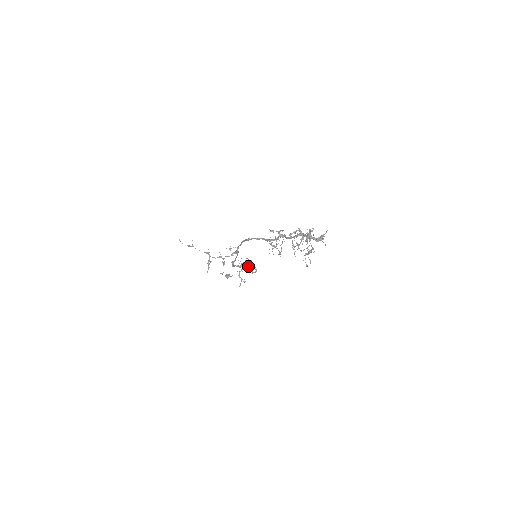
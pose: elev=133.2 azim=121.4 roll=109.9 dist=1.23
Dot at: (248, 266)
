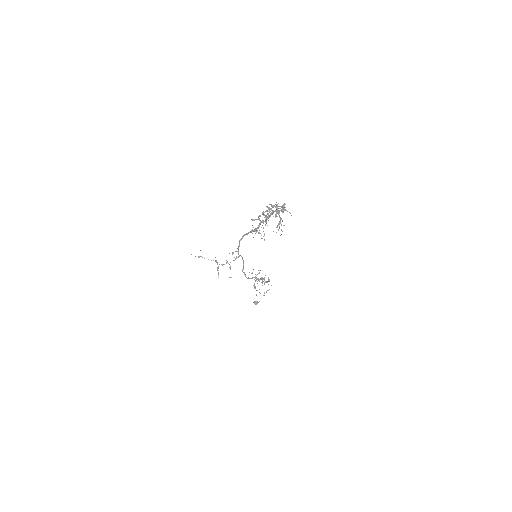
Dot at: occluded
